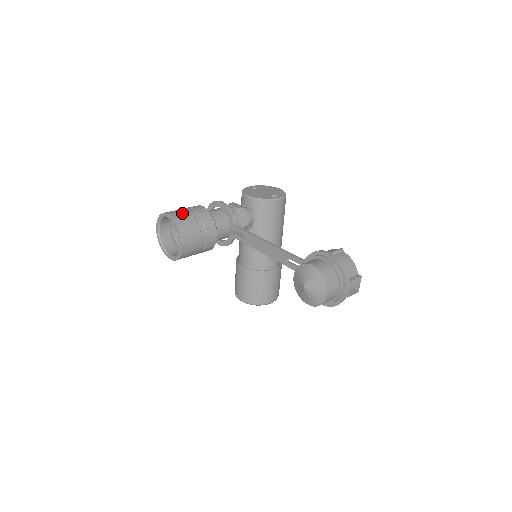
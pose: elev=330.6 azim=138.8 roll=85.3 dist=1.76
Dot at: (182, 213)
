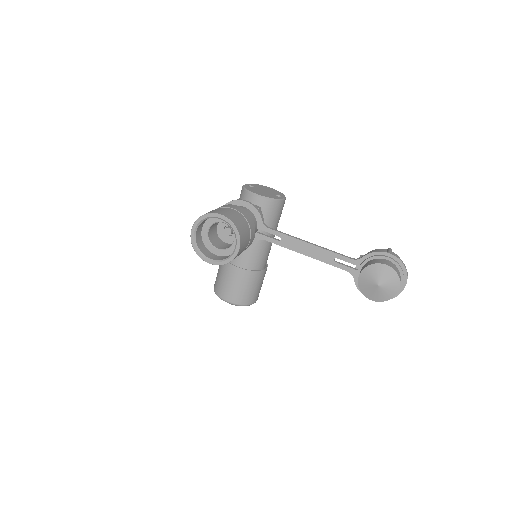
Dot at: (231, 213)
